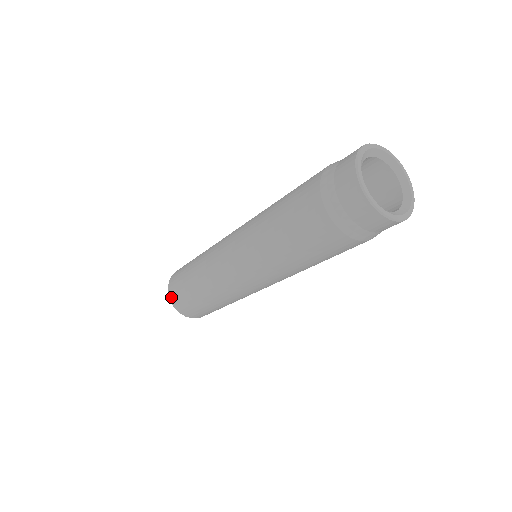
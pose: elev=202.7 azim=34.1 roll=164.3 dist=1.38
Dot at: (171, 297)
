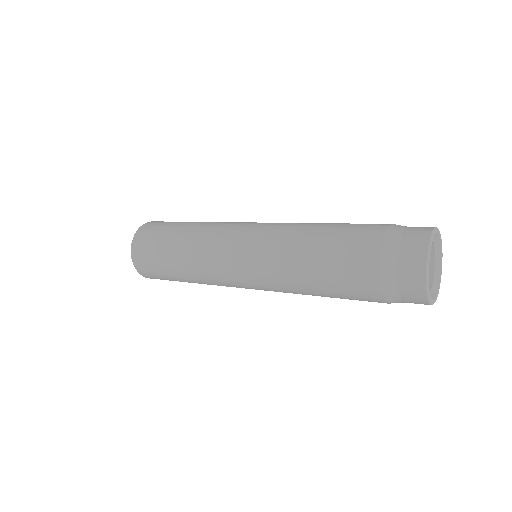
Dot at: (146, 276)
